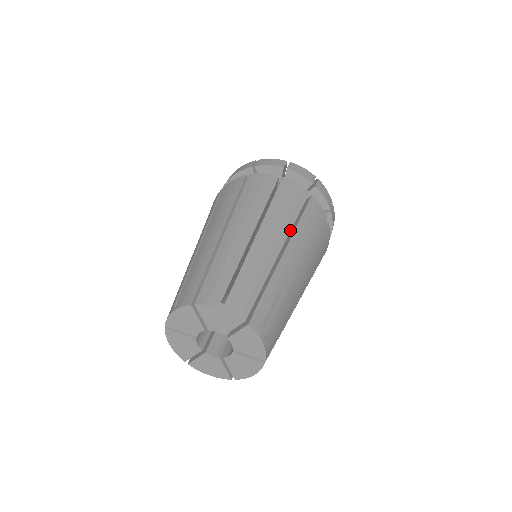
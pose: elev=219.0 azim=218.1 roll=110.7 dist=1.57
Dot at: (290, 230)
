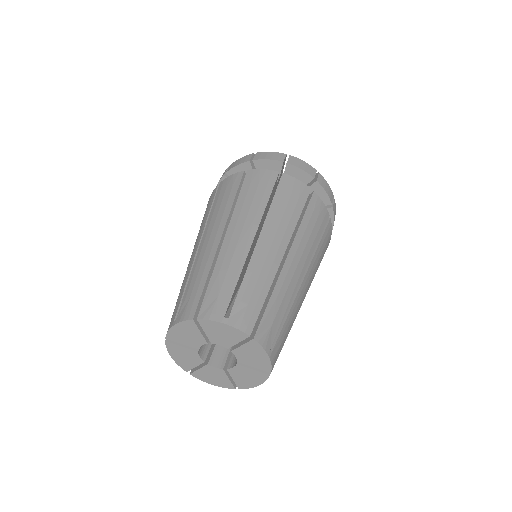
Dot at: (292, 232)
